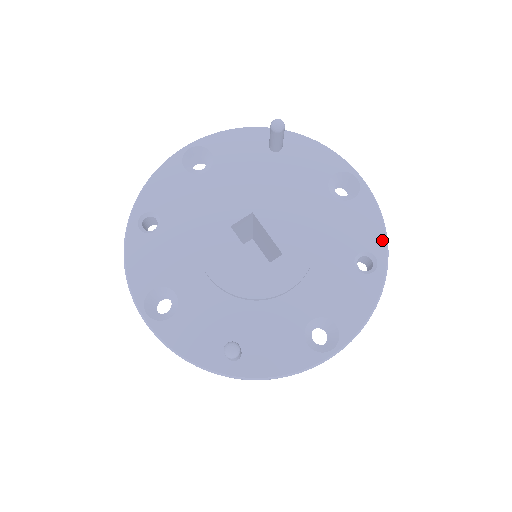
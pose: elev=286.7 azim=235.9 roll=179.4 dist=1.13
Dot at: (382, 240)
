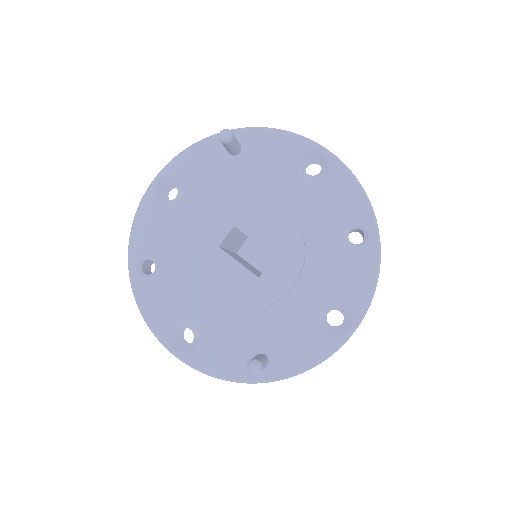
Dot at: (366, 208)
